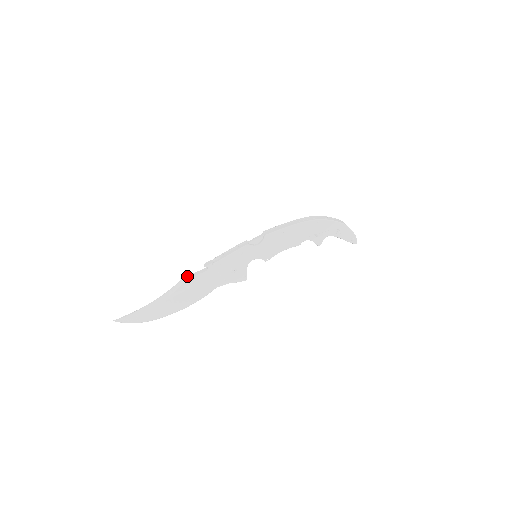
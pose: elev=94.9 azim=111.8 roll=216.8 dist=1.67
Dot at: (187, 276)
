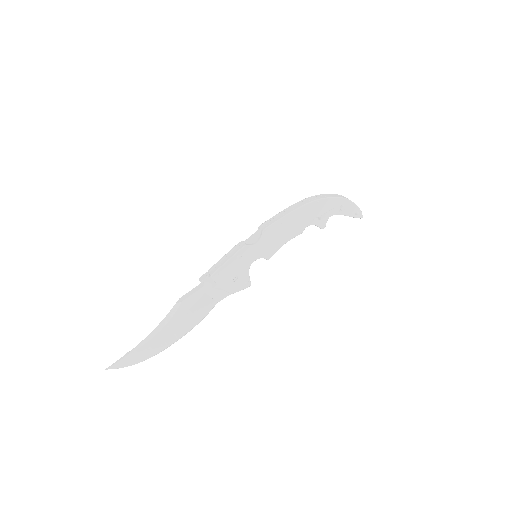
Dot at: (182, 297)
